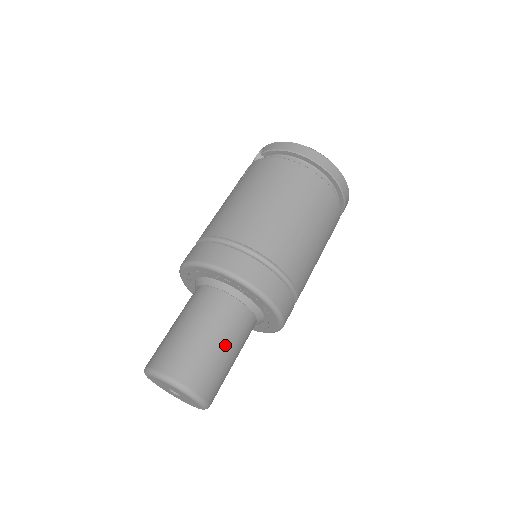
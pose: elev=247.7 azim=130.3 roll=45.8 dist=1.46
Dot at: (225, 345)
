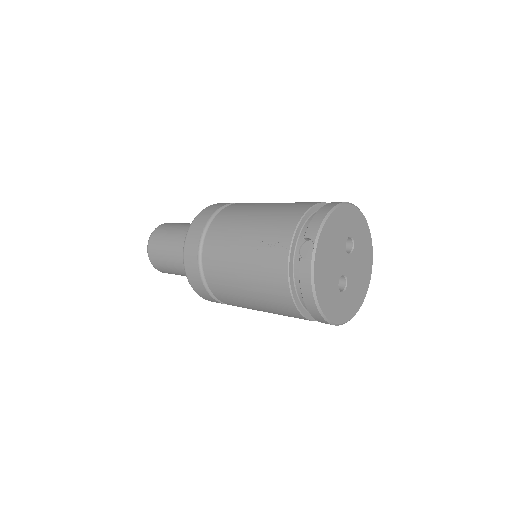
Dot at: occluded
